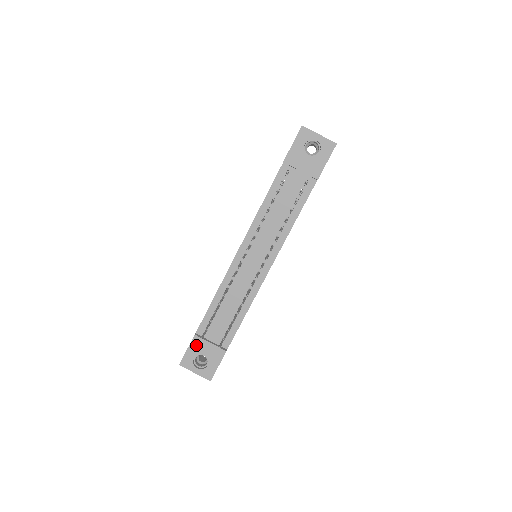
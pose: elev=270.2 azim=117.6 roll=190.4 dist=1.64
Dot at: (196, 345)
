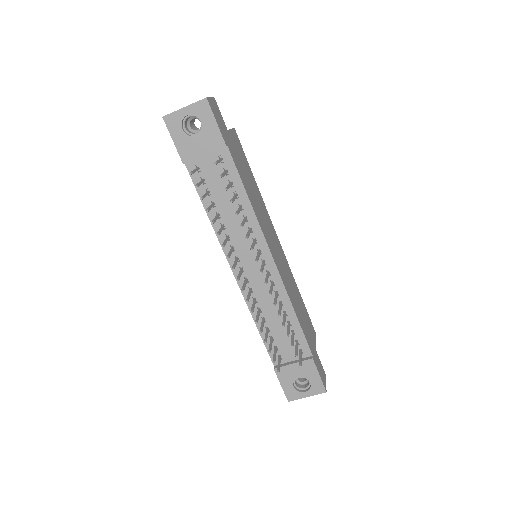
Dot at: (284, 376)
